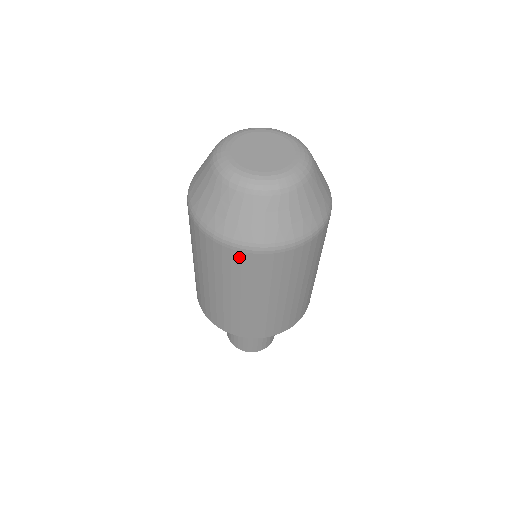
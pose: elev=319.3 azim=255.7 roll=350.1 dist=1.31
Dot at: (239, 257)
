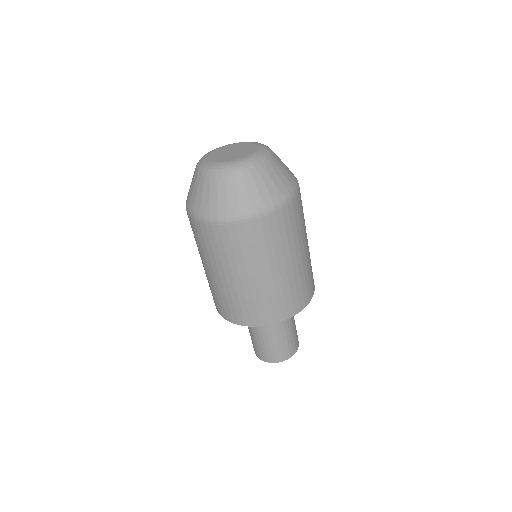
Dot at: (205, 230)
